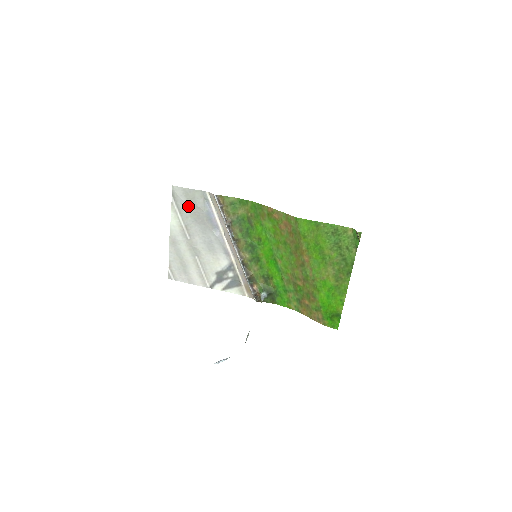
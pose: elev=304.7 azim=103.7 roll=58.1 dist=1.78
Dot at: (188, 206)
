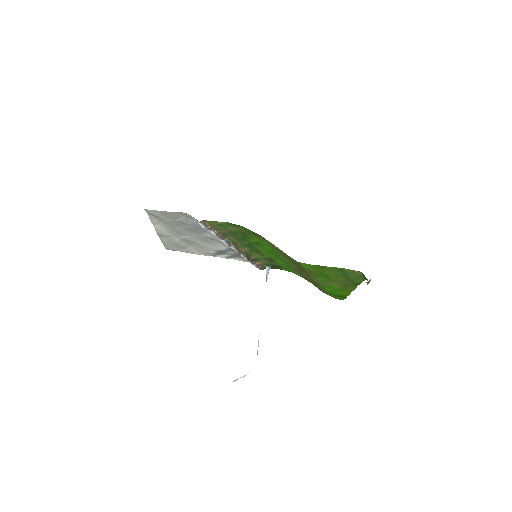
Dot at: (169, 221)
